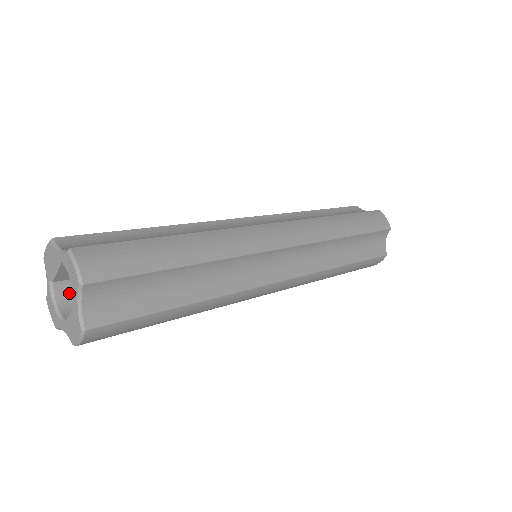
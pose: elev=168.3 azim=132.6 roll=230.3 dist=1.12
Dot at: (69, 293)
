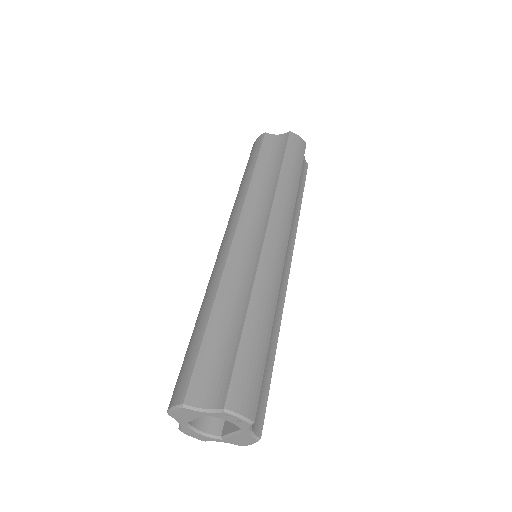
Dot at: occluded
